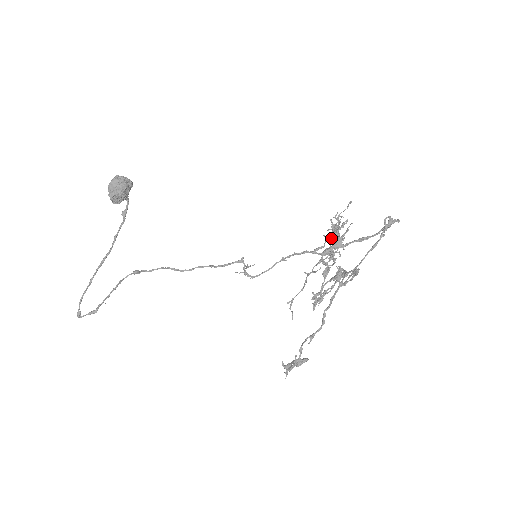
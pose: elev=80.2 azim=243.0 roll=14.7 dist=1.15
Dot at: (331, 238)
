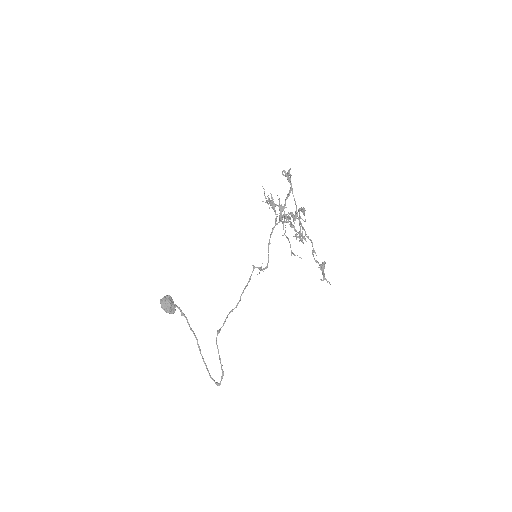
Dot at: occluded
